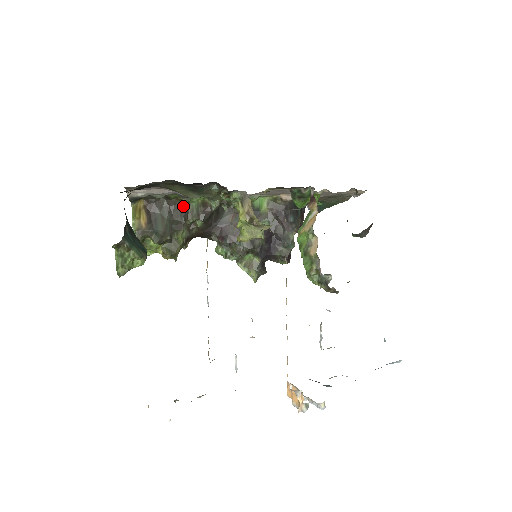
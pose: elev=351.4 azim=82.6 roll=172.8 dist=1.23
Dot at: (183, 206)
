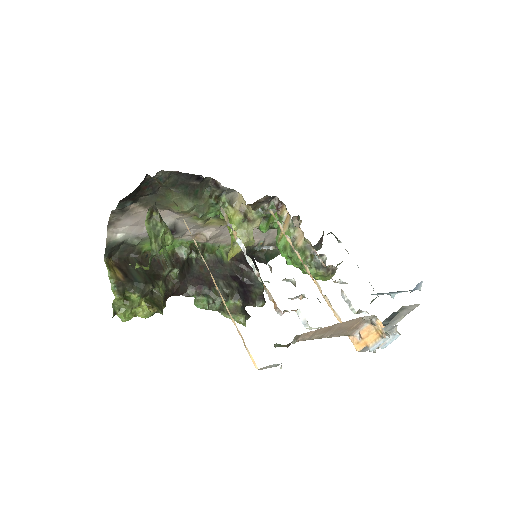
Dot at: (154, 261)
